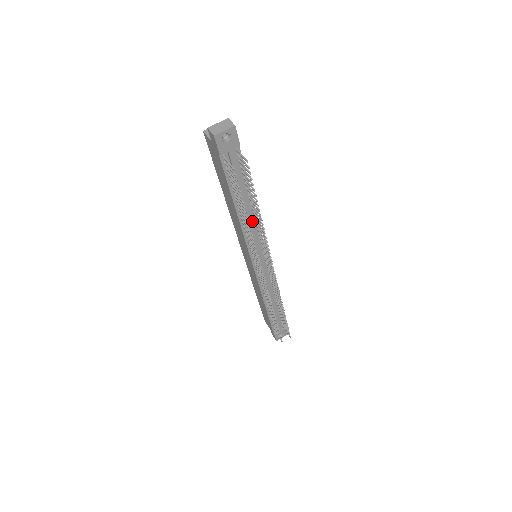
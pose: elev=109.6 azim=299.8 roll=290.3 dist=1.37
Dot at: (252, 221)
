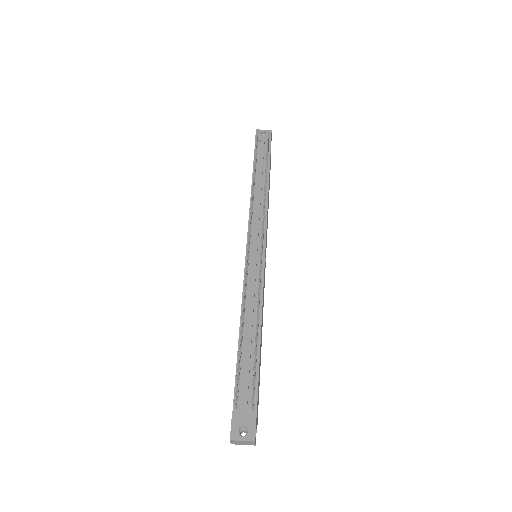
Dot at: (262, 200)
